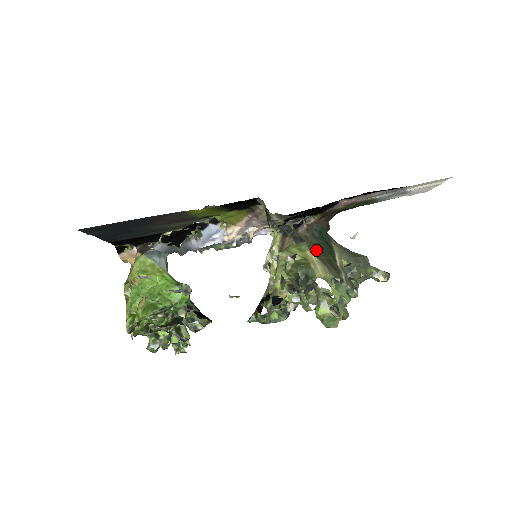
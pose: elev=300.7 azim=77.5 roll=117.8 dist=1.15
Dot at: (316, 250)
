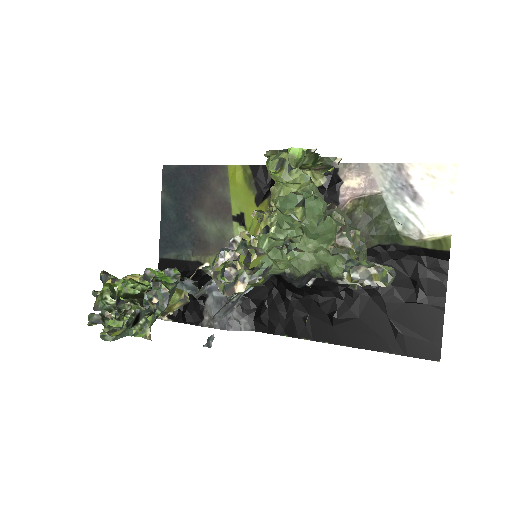
Dot at: occluded
